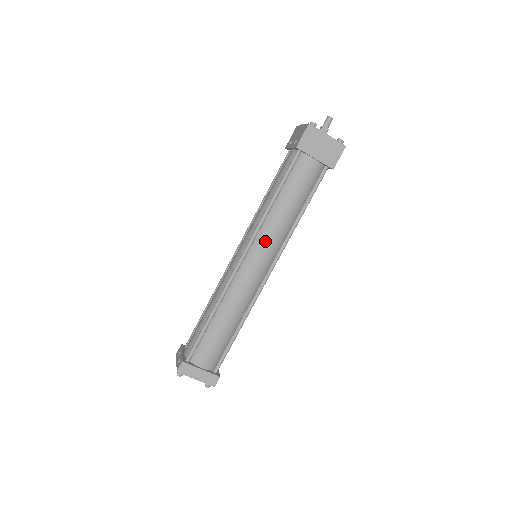
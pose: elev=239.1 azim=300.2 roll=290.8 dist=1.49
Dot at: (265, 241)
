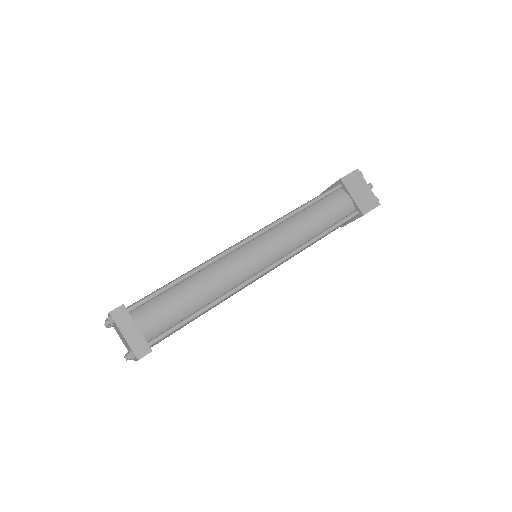
Dot at: (277, 237)
